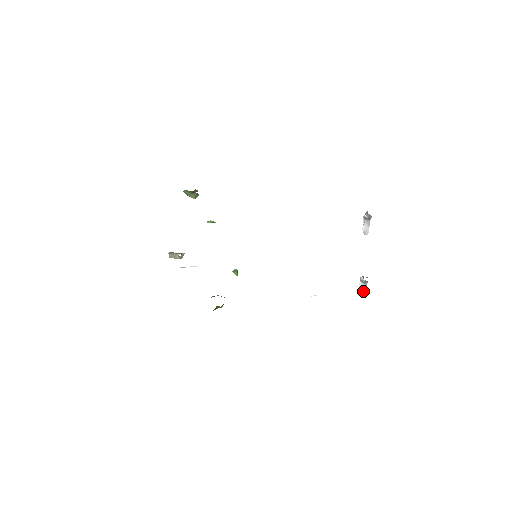
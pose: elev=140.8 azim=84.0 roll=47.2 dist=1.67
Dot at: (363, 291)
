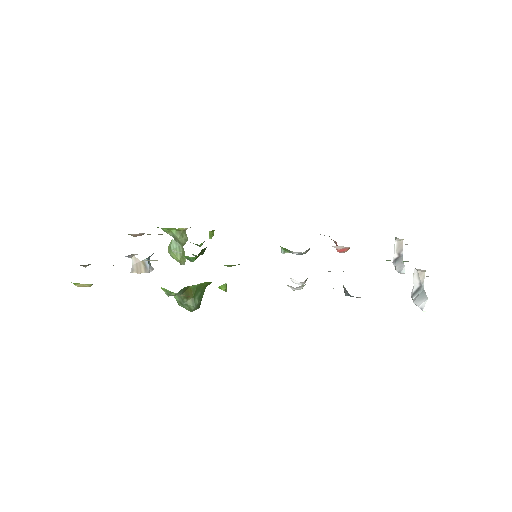
Dot at: (422, 299)
